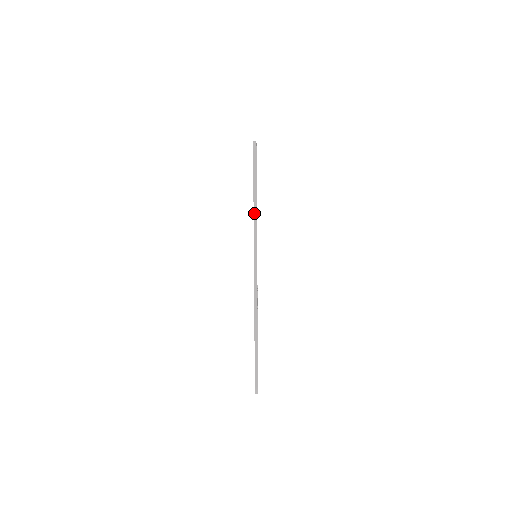
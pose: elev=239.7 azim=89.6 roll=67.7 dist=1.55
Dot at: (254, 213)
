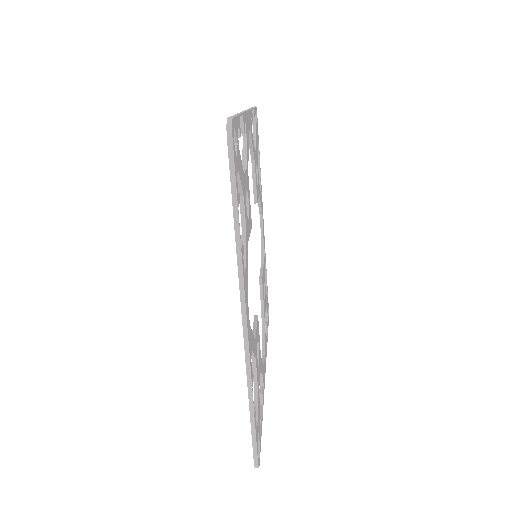
Dot at: (236, 236)
